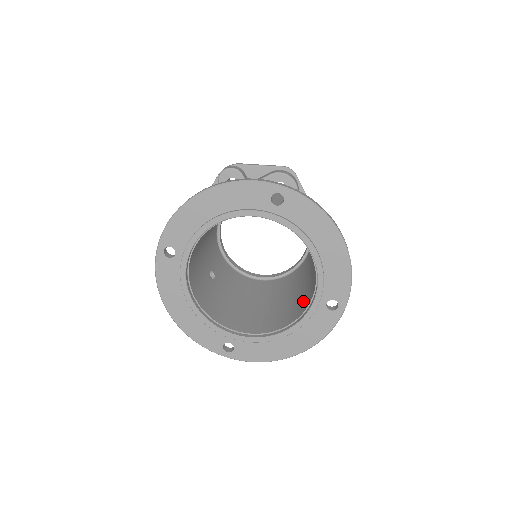
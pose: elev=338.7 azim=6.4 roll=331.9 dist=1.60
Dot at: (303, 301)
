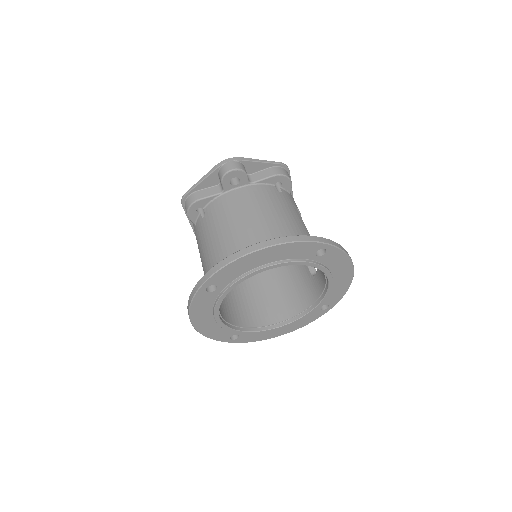
Dot at: (296, 297)
